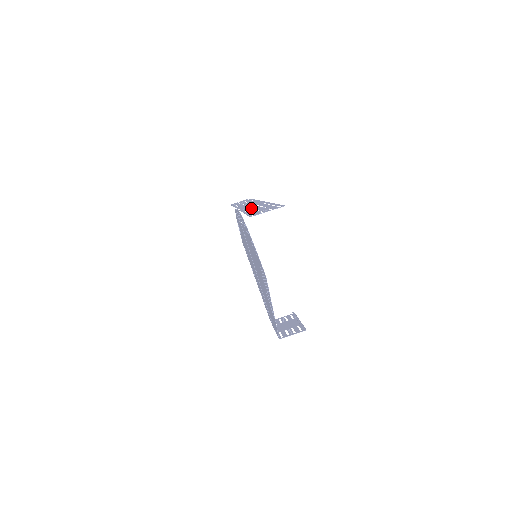
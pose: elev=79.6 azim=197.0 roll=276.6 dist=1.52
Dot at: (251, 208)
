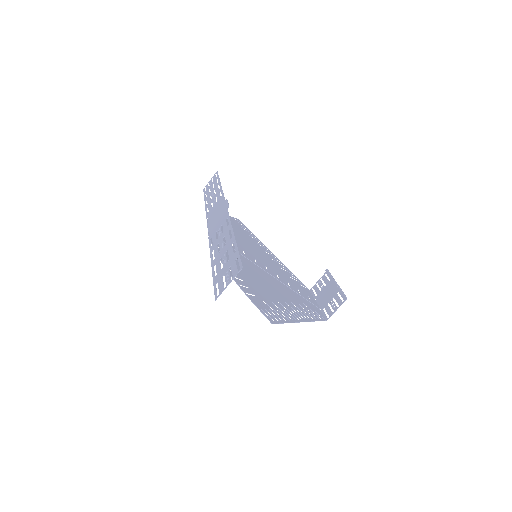
Dot at: (216, 243)
